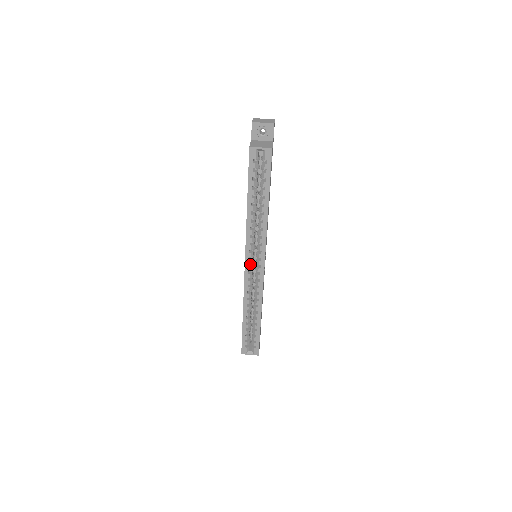
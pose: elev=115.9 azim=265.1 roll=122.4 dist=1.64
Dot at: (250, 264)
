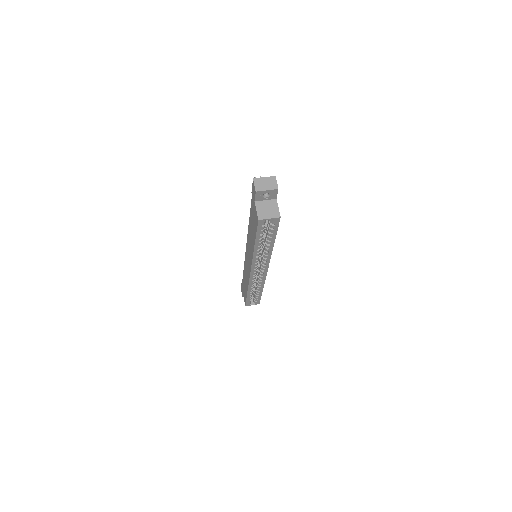
Dot at: occluded
